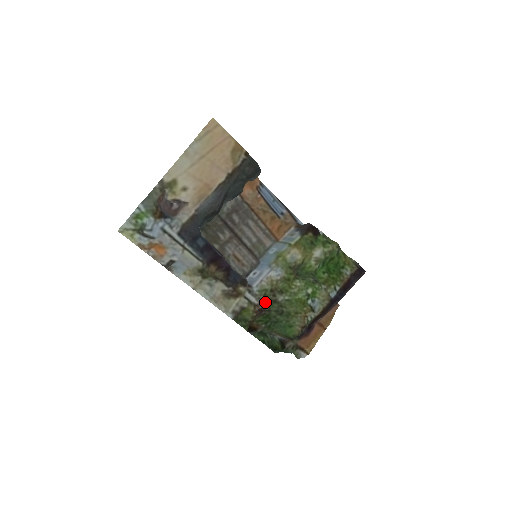
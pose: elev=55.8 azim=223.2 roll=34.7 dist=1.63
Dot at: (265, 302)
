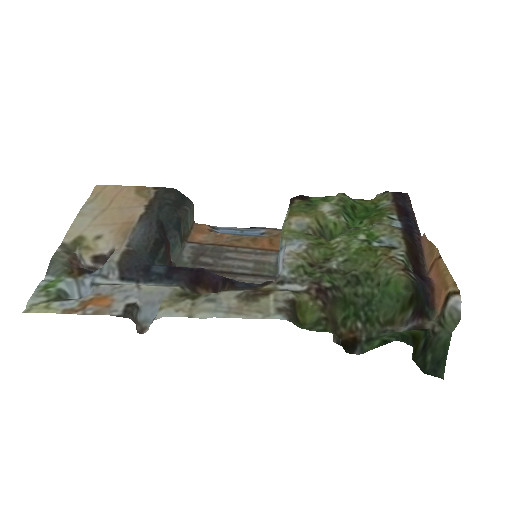
Dot at: (316, 279)
